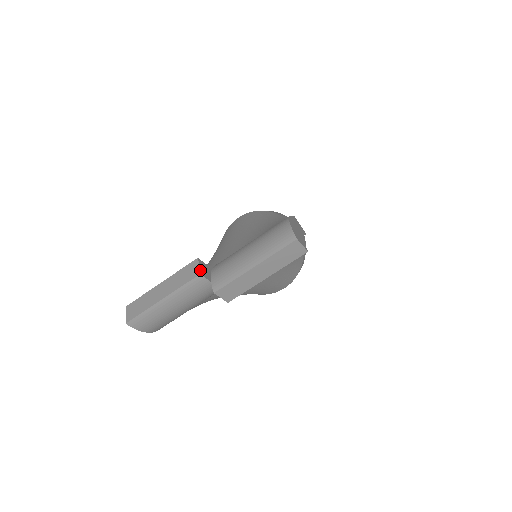
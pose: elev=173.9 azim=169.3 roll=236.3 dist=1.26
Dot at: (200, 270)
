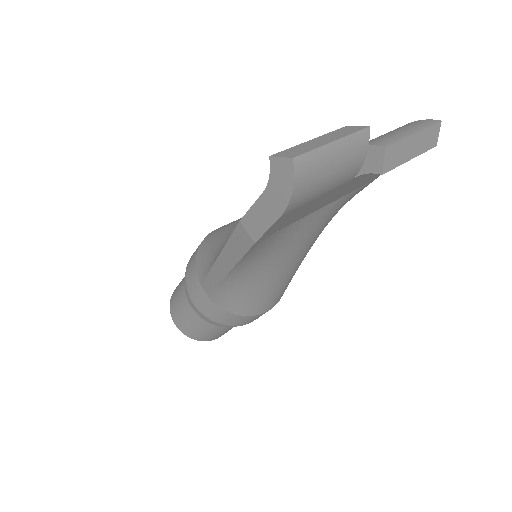
Dot at: (364, 127)
